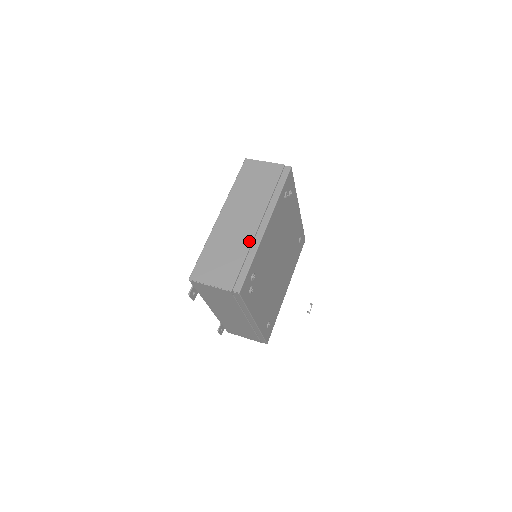
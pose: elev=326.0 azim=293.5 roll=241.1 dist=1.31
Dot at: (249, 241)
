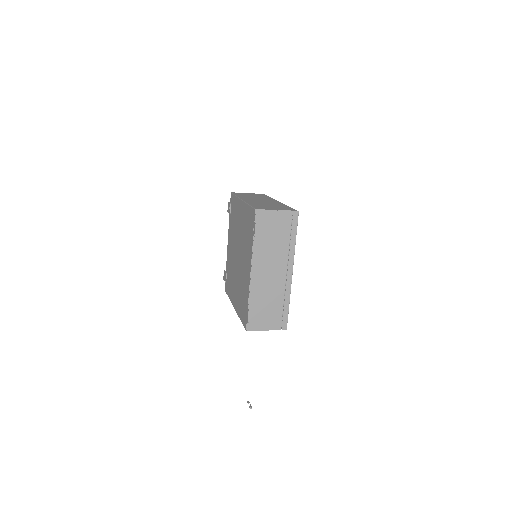
Dot at: (277, 203)
